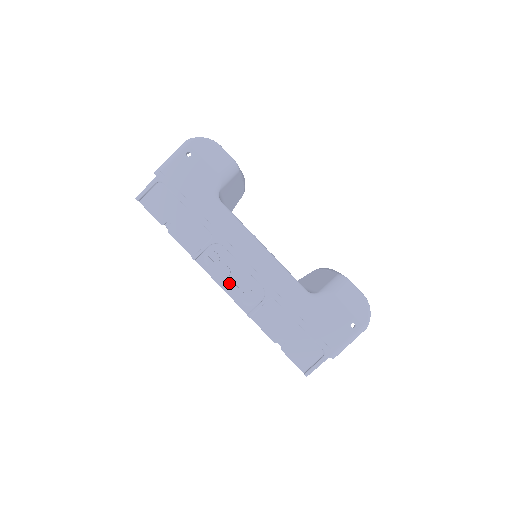
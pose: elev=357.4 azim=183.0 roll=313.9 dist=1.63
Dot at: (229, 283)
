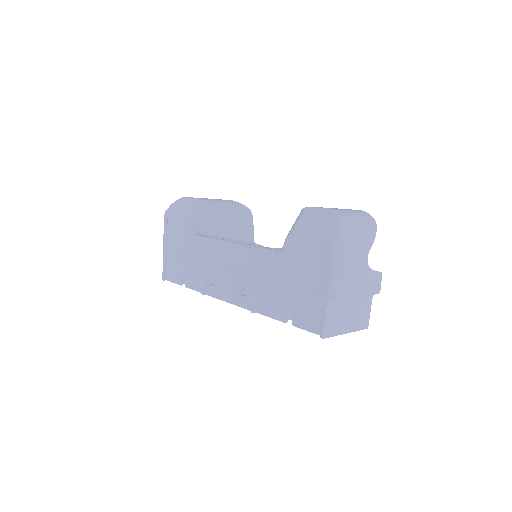
Dot at: (230, 294)
